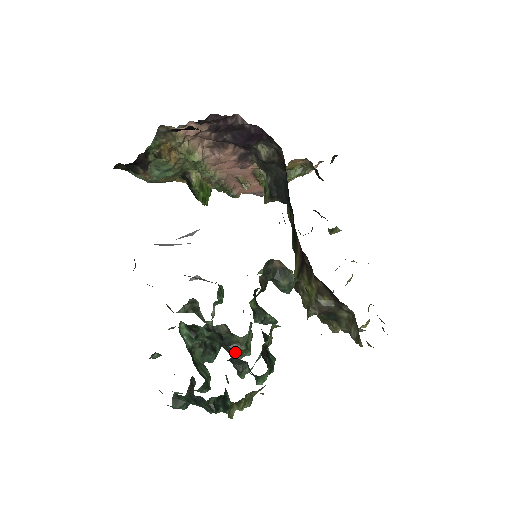
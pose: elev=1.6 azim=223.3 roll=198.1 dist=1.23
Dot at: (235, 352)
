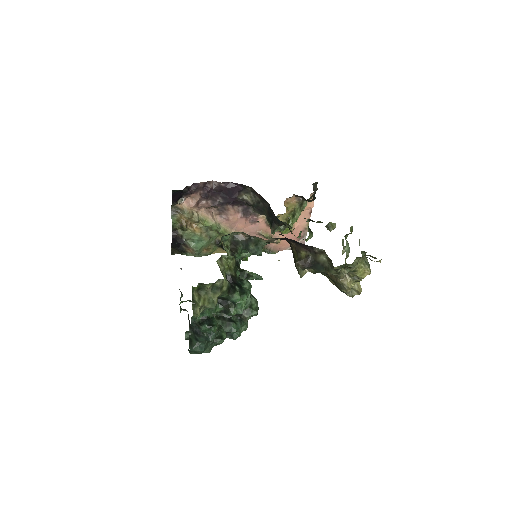
Dot at: occluded
